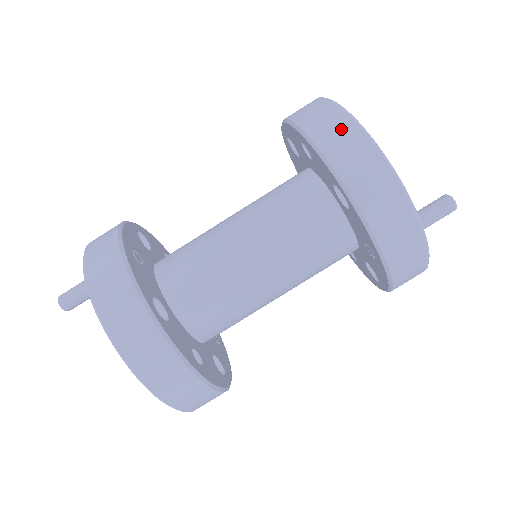
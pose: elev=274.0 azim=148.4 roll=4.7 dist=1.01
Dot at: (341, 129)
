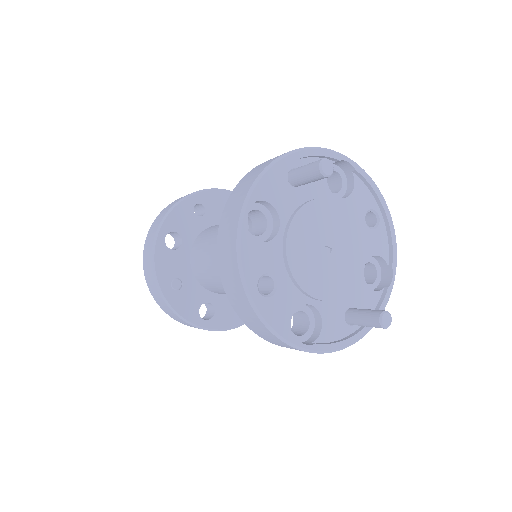
Dot at: (257, 325)
